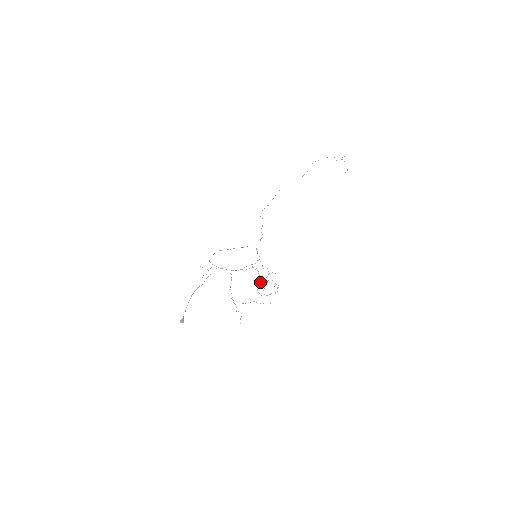
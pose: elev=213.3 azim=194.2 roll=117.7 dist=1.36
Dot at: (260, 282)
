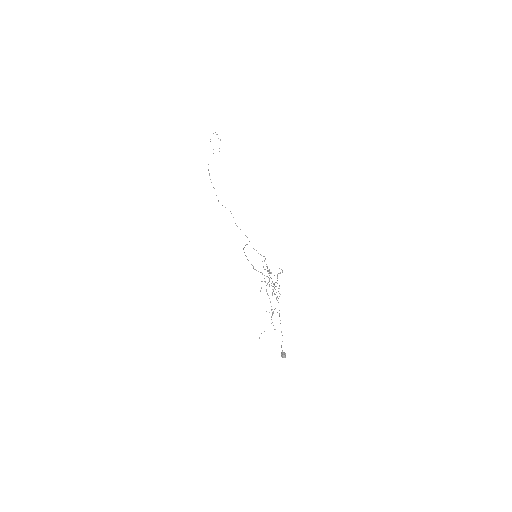
Dot at: occluded
